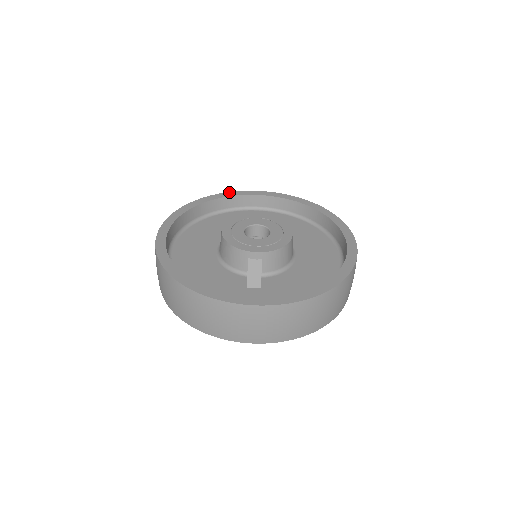
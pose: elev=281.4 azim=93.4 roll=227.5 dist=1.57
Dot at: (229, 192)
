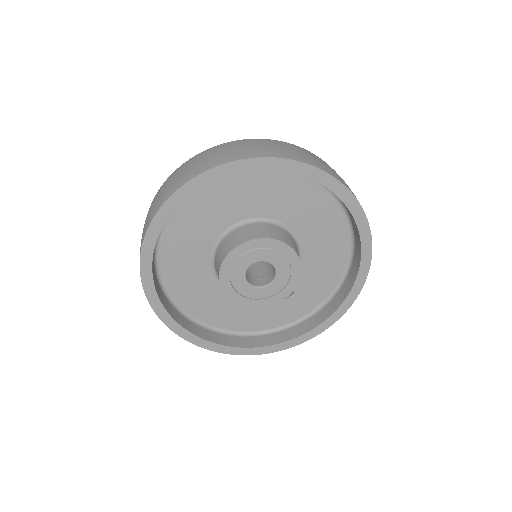
Dot at: (154, 218)
